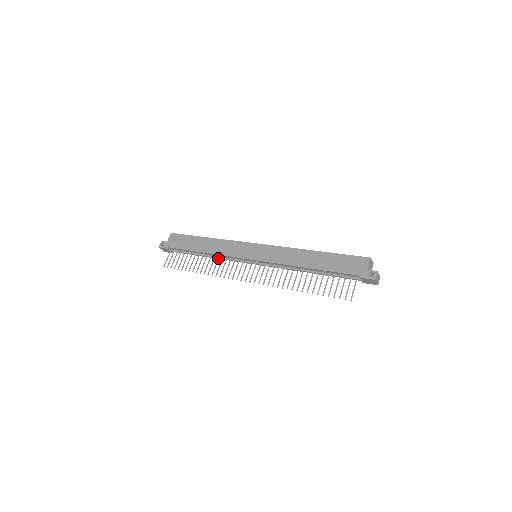
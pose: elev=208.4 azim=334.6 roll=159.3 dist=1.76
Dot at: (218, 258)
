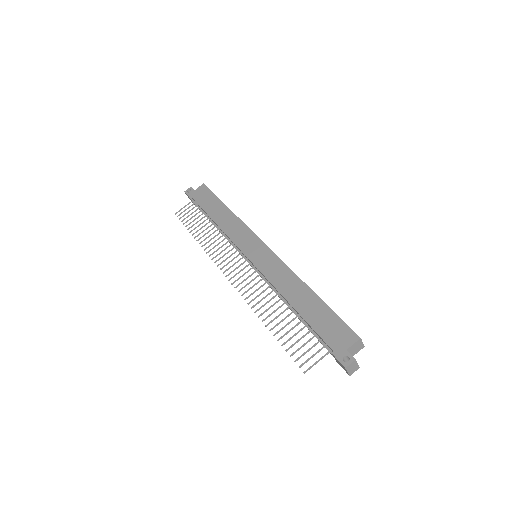
Dot at: (222, 235)
